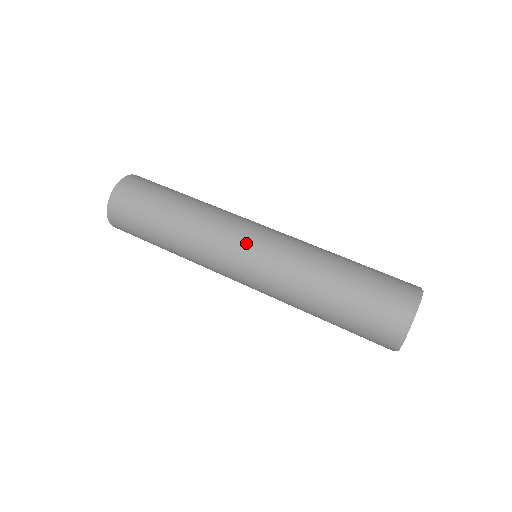
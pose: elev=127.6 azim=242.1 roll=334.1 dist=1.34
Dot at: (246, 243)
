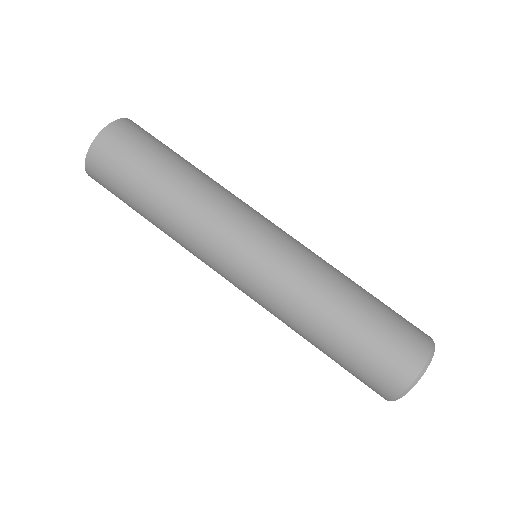
Dot at: (253, 243)
